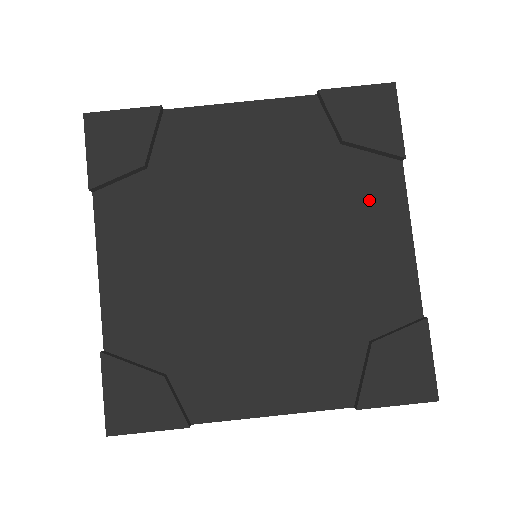
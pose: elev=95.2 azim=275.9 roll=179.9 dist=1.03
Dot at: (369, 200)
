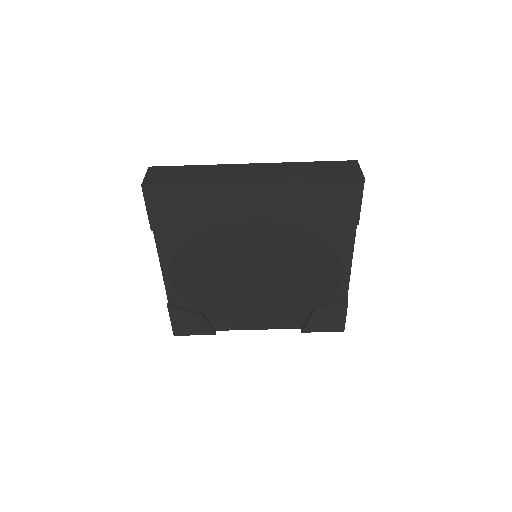
Dot at: (330, 241)
